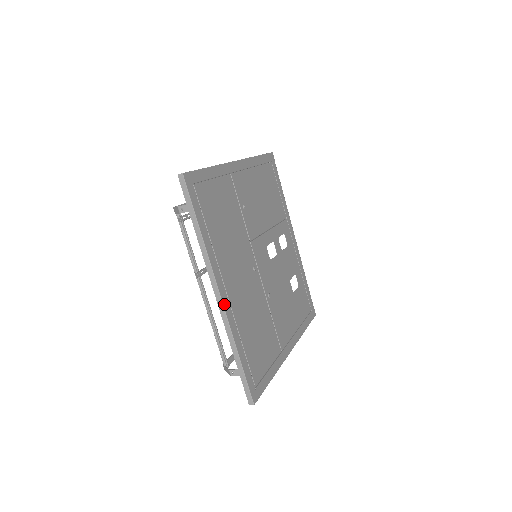
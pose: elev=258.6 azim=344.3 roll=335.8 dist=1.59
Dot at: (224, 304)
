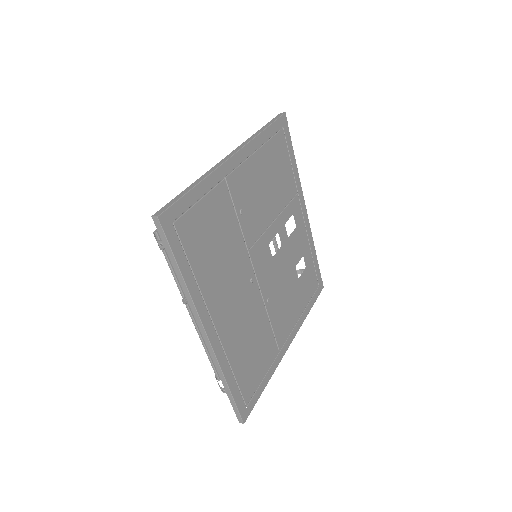
Dot at: (212, 343)
